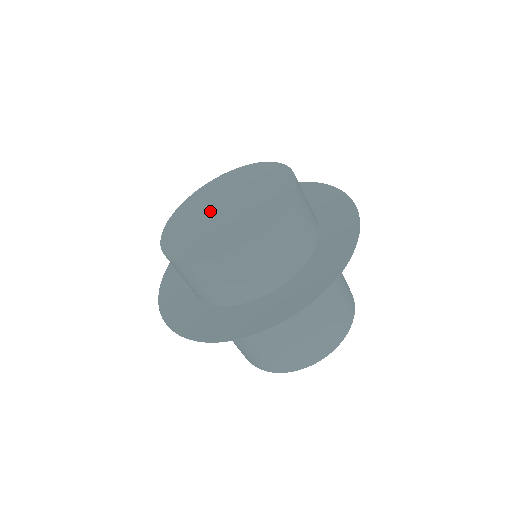
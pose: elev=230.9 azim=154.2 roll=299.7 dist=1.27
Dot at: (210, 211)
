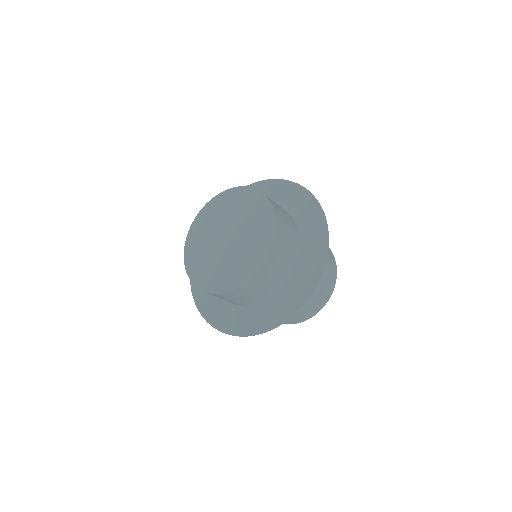
Dot at: (220, 231)
